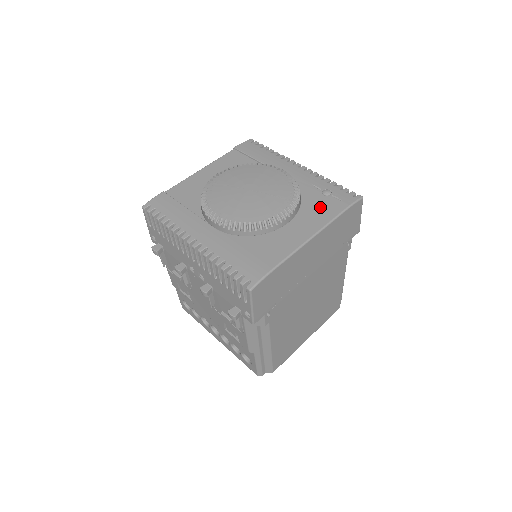
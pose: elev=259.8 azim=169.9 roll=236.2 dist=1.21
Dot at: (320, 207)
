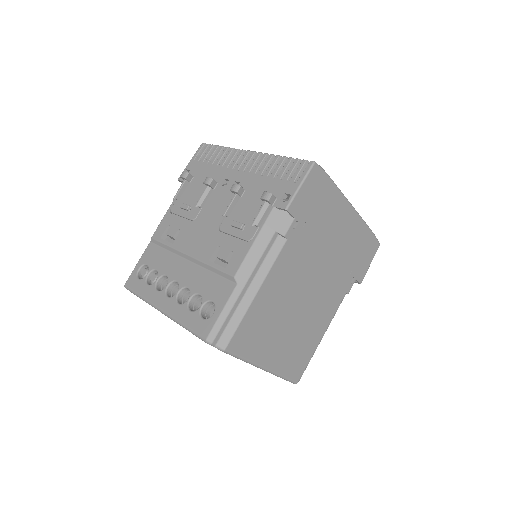
Dot at: occluded
